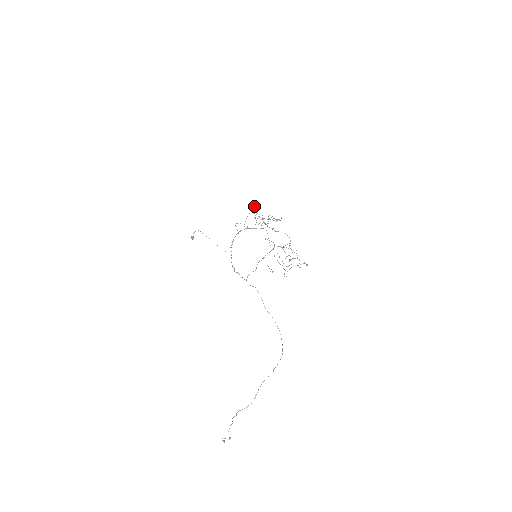
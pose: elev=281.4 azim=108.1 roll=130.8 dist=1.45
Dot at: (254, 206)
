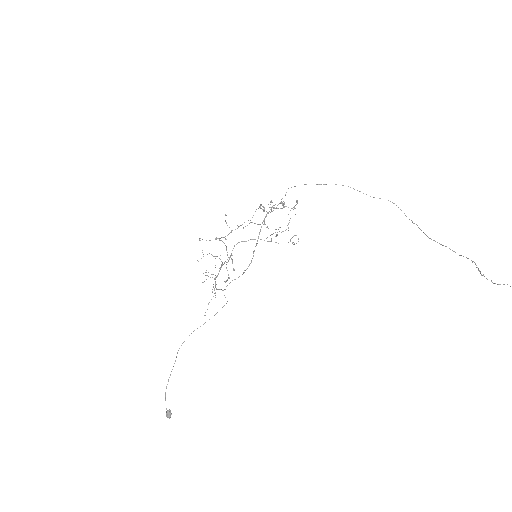
Dot at: occluded
